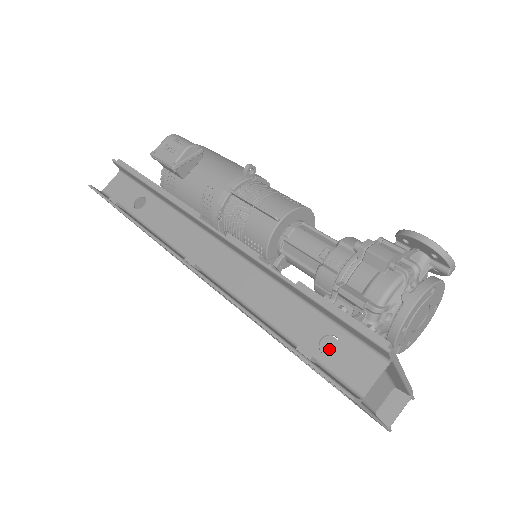
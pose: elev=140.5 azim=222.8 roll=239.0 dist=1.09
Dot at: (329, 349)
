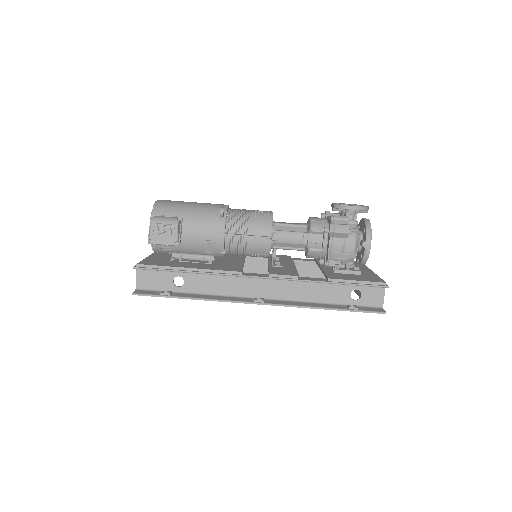
Dot at: (312, 269)
